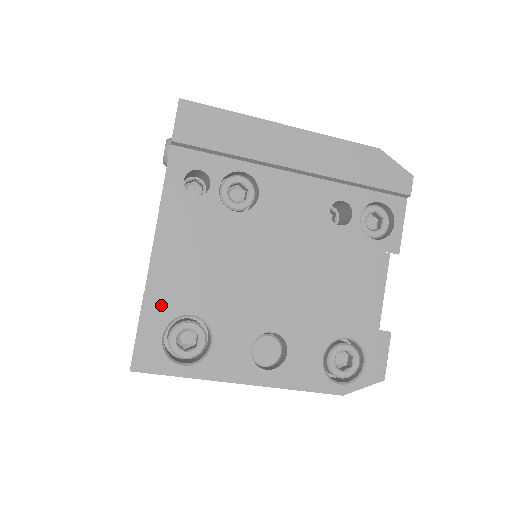
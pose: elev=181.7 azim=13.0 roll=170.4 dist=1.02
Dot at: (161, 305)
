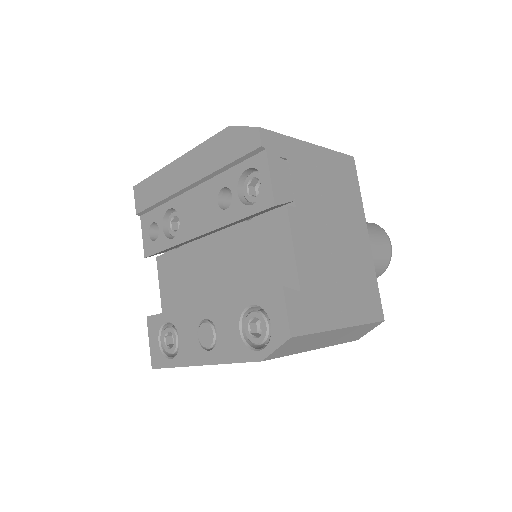
Dot at: (154, 321)
